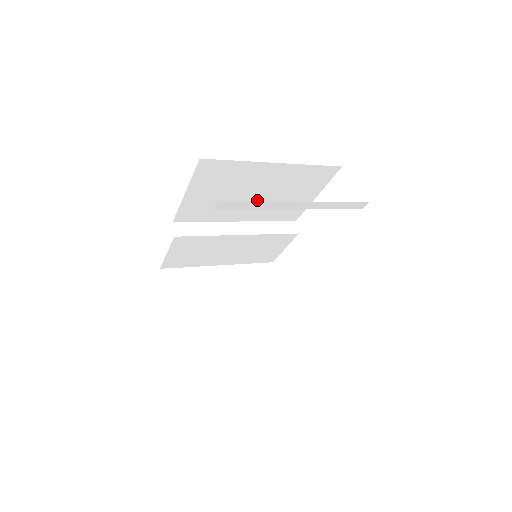
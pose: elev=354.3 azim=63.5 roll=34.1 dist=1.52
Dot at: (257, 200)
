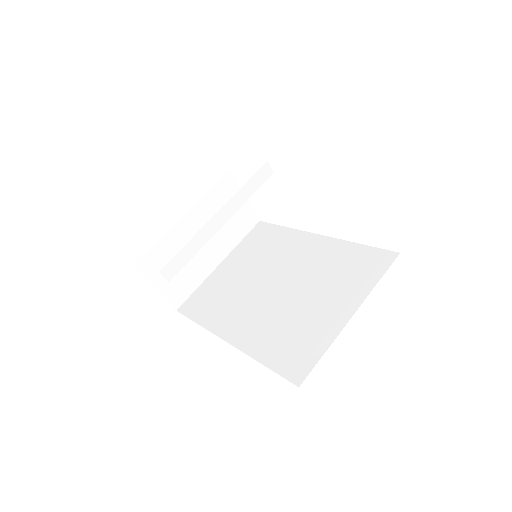
Dot at: occluded
